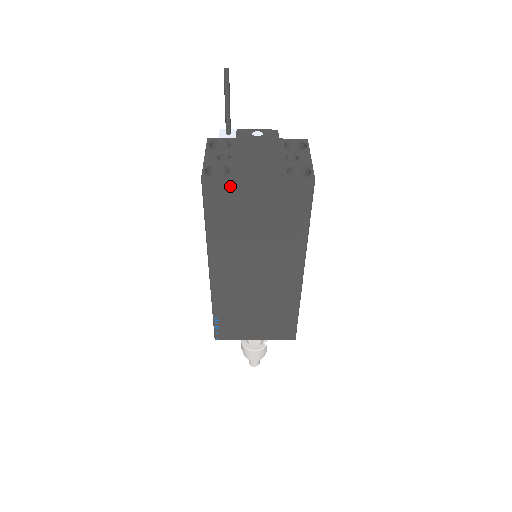
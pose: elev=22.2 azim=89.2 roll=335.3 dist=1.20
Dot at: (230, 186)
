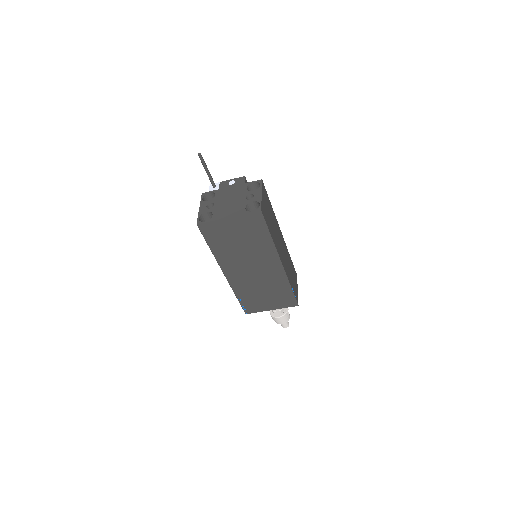
Dot at: (214, 225)
